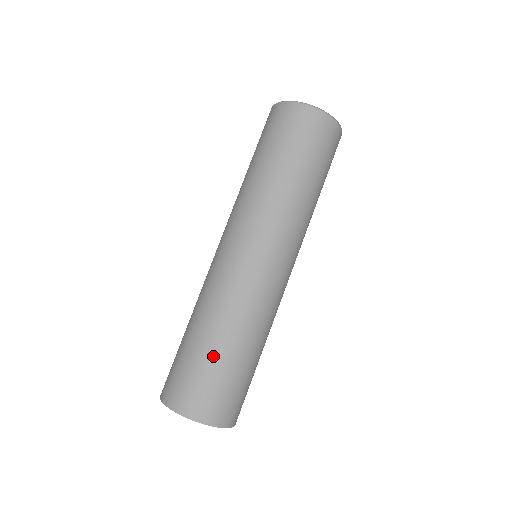
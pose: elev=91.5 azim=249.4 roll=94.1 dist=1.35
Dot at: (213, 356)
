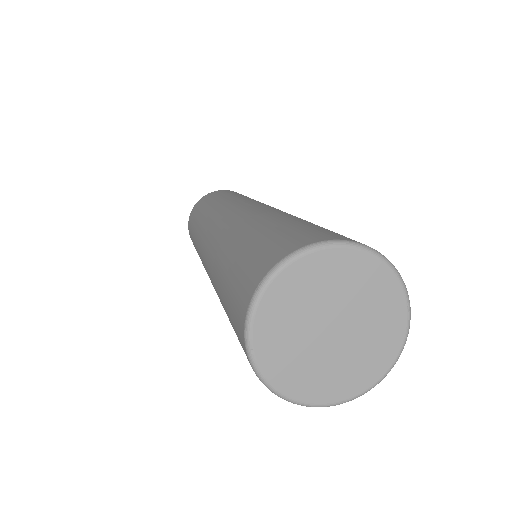
Dot at: occluded
